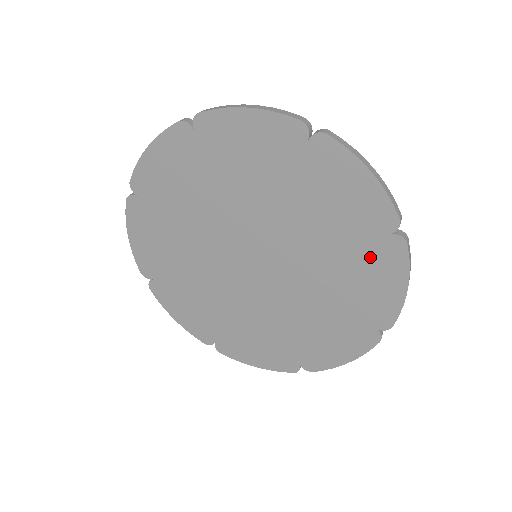
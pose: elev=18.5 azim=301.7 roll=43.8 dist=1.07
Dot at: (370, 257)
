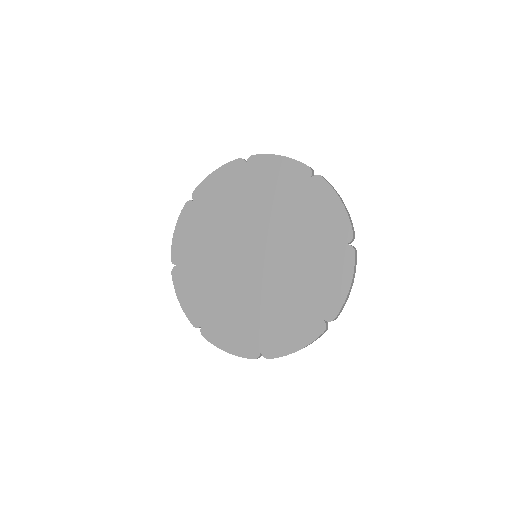
Dot at: (310, 199)
